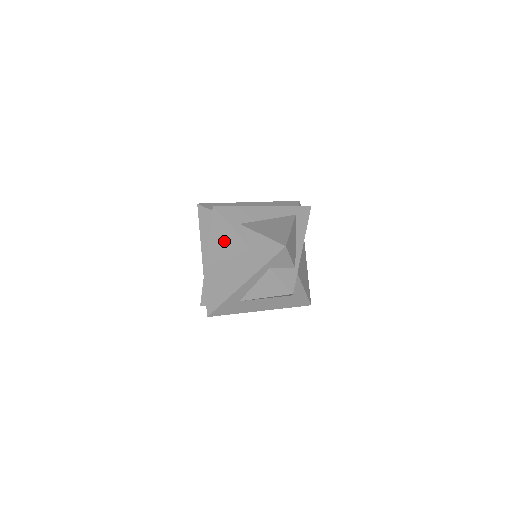
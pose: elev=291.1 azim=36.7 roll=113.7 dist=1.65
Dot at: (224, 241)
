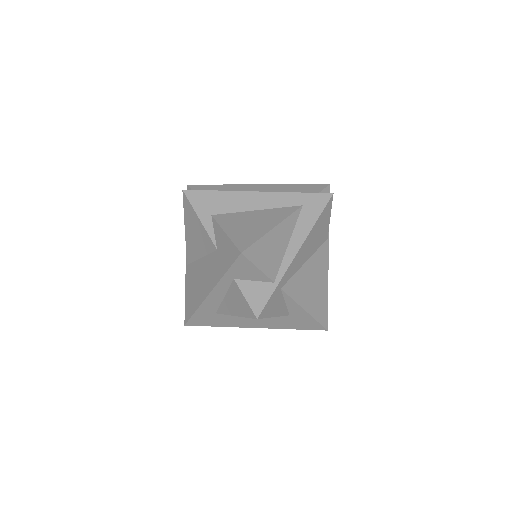
Dot at: (196, 236)
